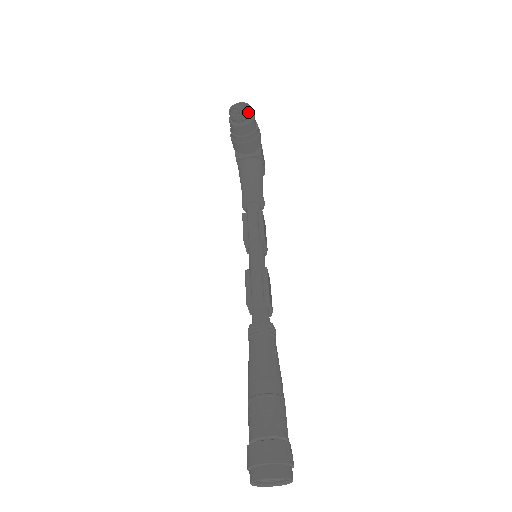
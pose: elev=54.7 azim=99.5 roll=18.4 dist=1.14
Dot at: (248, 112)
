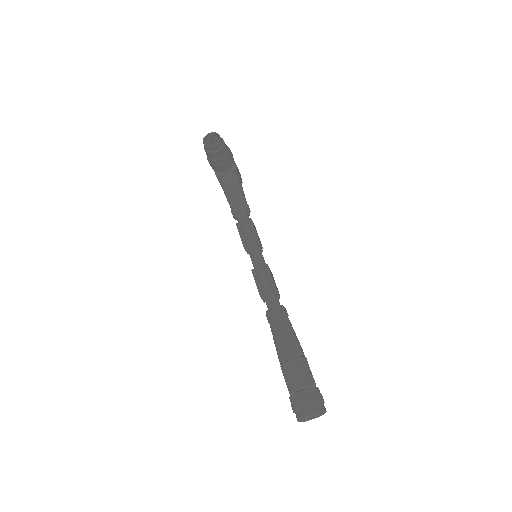
Dot at: (219, 141)
